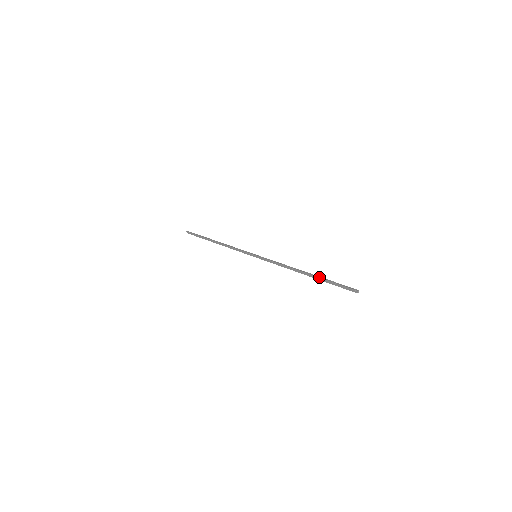
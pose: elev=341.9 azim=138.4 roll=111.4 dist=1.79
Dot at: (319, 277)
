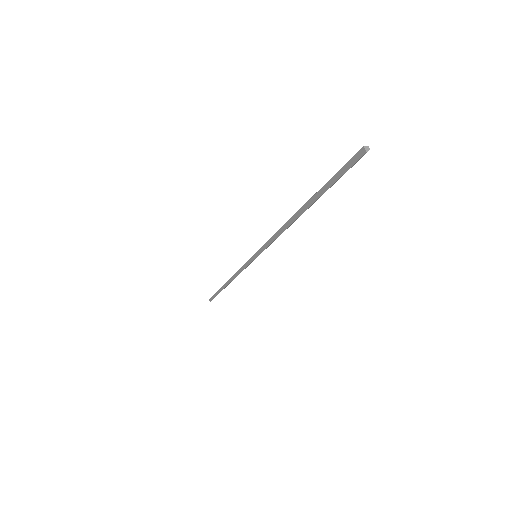
Dot at: (314, 194)
